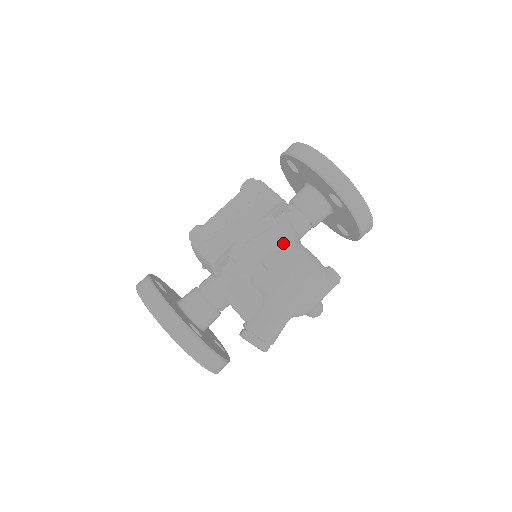
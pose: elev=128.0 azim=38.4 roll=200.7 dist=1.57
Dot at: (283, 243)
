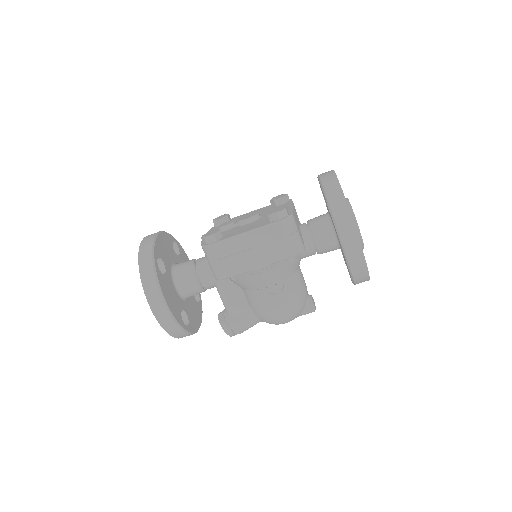
Dot at: (285, 281)
